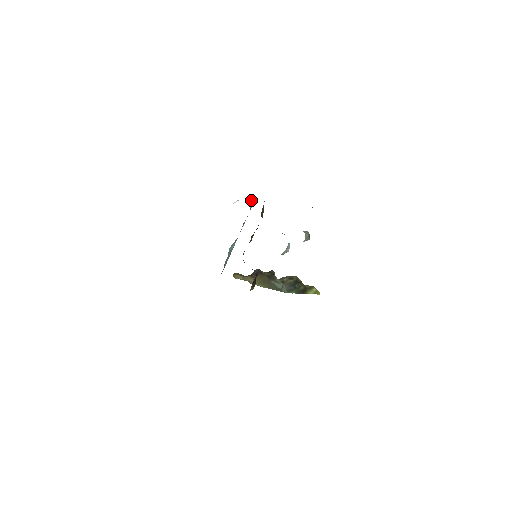
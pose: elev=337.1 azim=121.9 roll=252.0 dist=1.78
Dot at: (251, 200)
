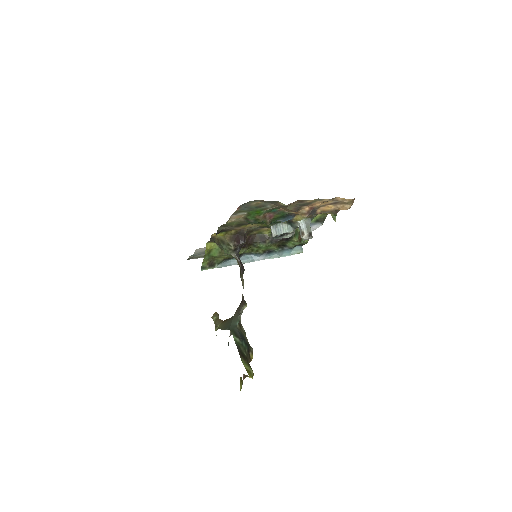
Dot at: (298, 247)
